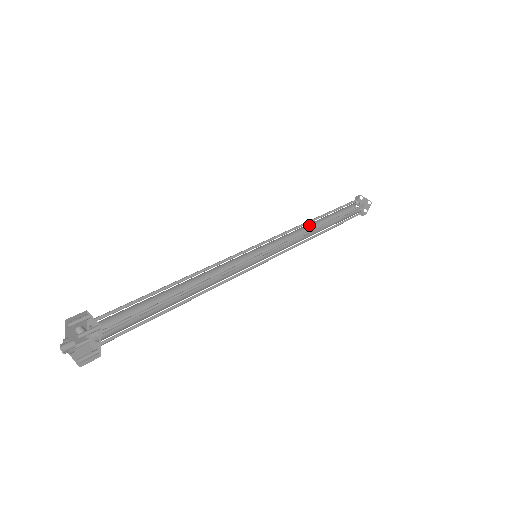
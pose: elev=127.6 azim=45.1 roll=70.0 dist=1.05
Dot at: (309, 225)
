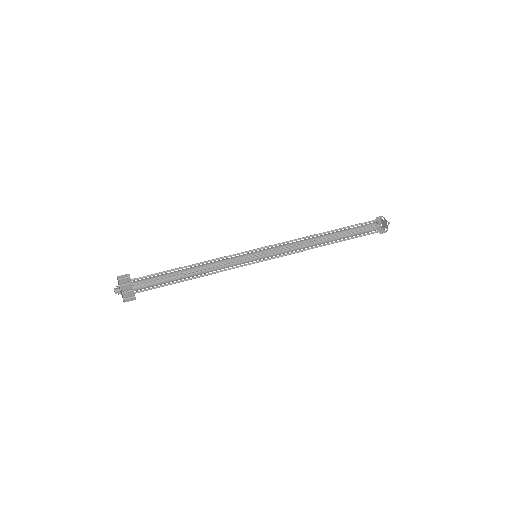
Dot at: (317, 238)
